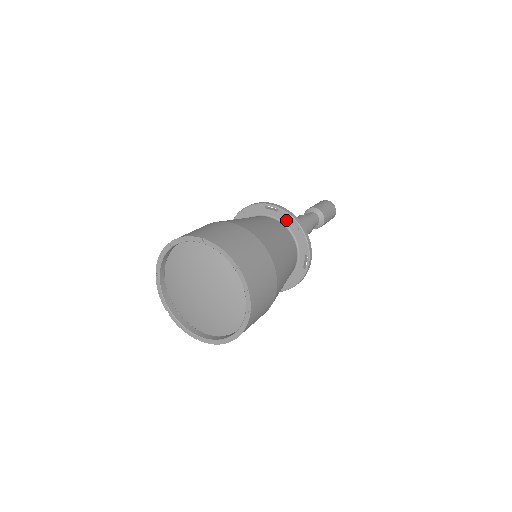
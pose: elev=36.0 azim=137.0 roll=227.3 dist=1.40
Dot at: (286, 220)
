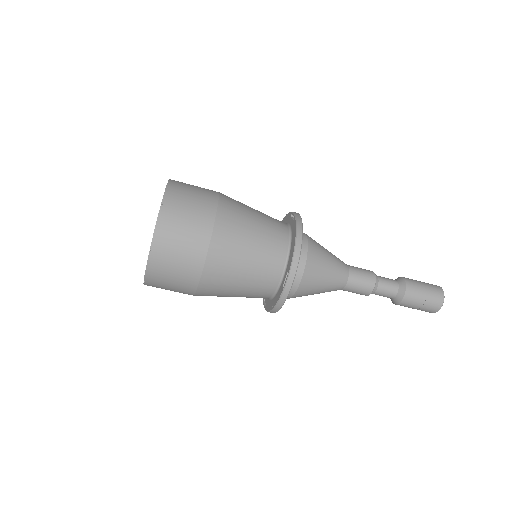
Dot at: (293, 230)
